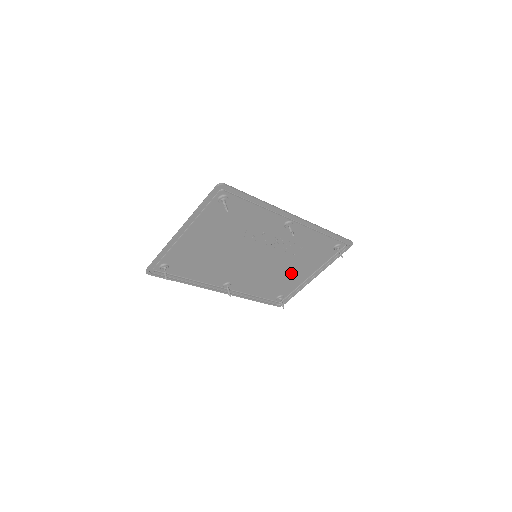
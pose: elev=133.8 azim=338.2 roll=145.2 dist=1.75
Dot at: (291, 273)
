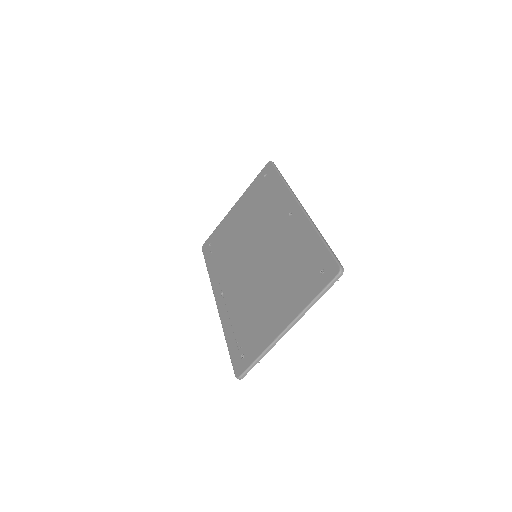
Dot at: (237, 227)
